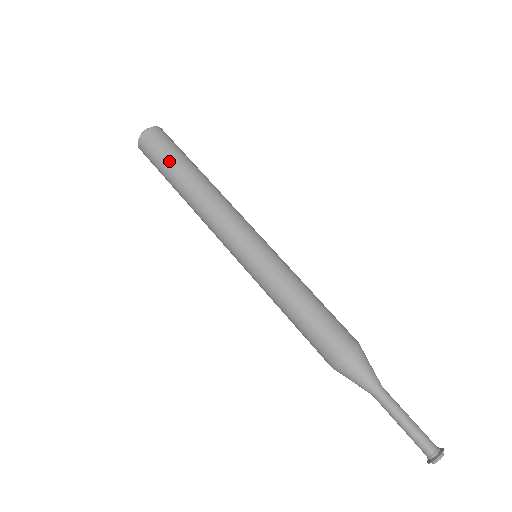
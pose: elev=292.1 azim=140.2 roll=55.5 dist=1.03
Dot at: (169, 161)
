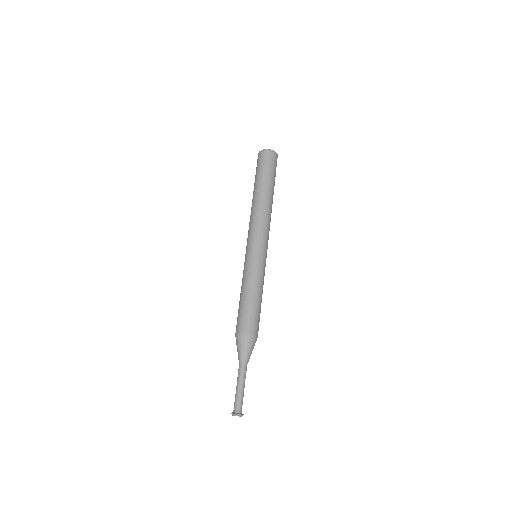
Dot at: (256, 177)
